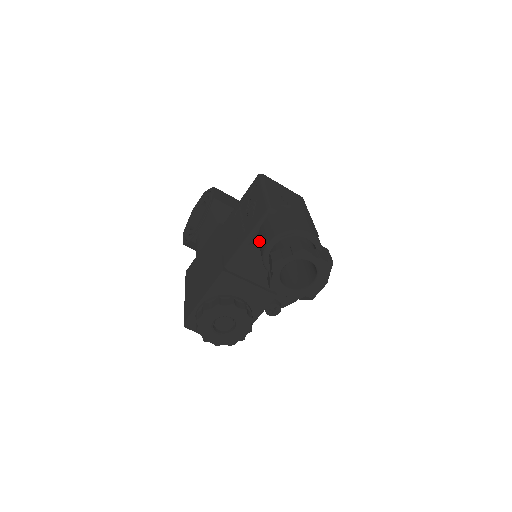
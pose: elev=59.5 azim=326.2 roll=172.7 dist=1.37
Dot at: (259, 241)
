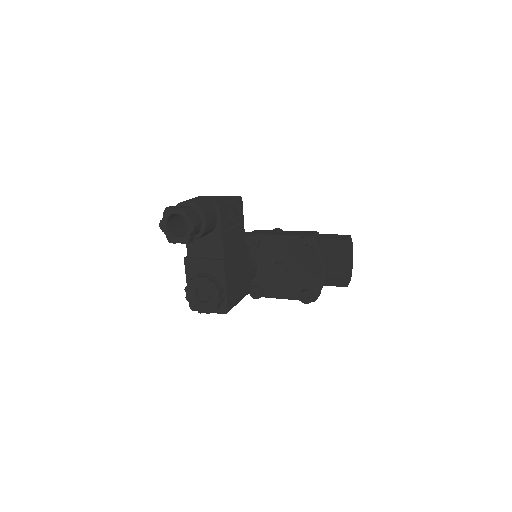
Dot at: occluded
